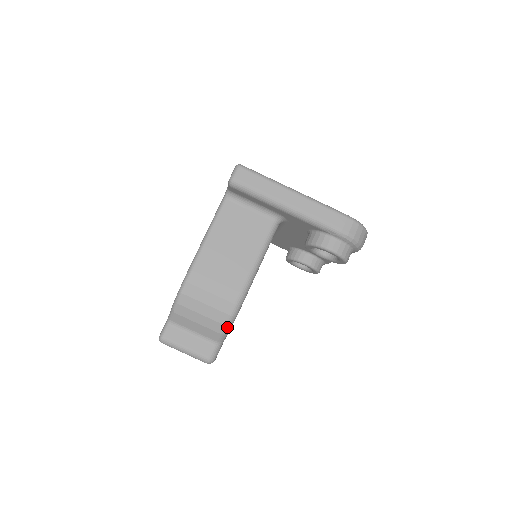
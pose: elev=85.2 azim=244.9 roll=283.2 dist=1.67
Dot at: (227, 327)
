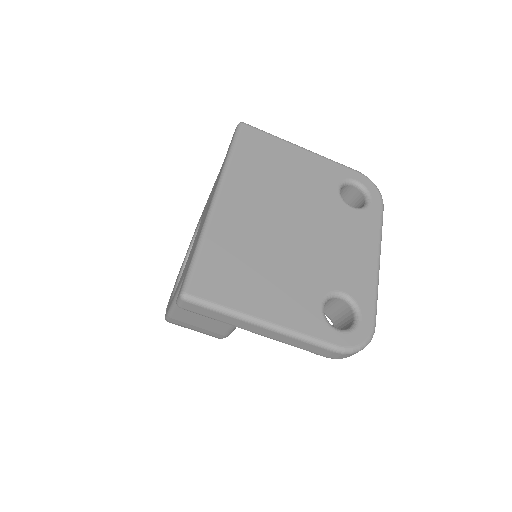
Dot at: occluded
